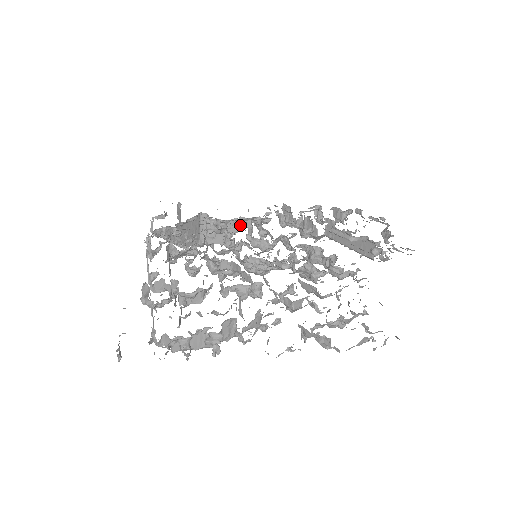
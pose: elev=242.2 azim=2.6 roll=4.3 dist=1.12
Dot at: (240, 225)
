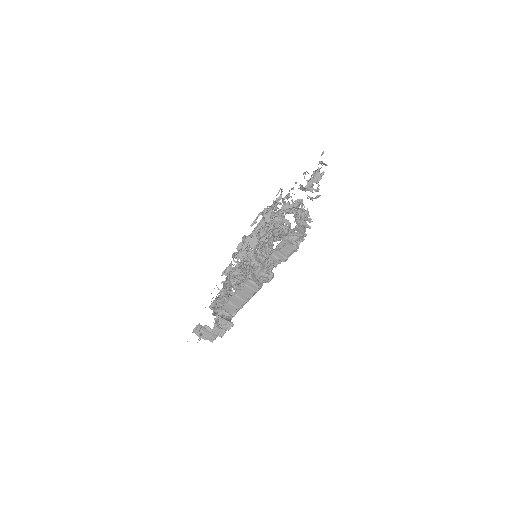
Dot at: (230, 276)
